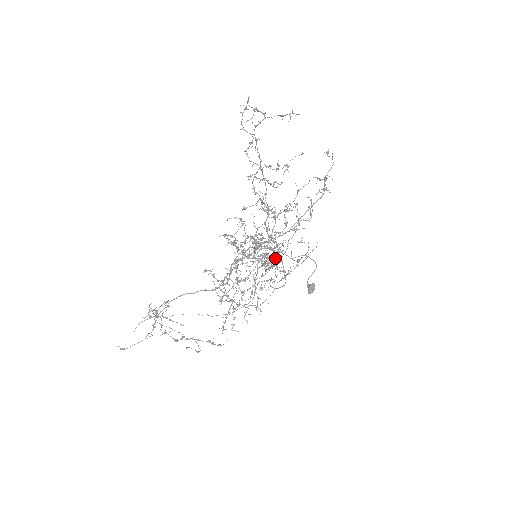
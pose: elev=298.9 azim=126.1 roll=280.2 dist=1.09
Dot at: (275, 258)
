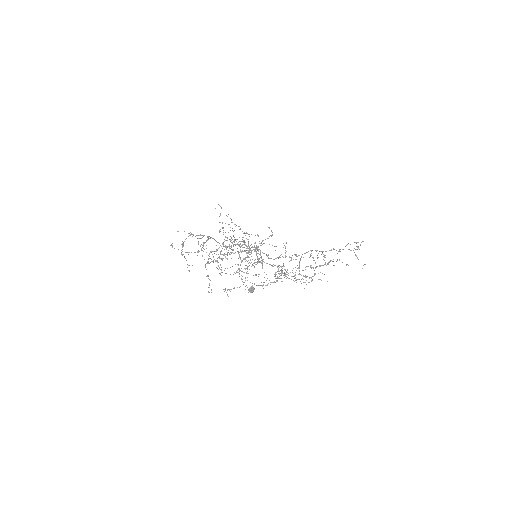
Dot at: occluded
